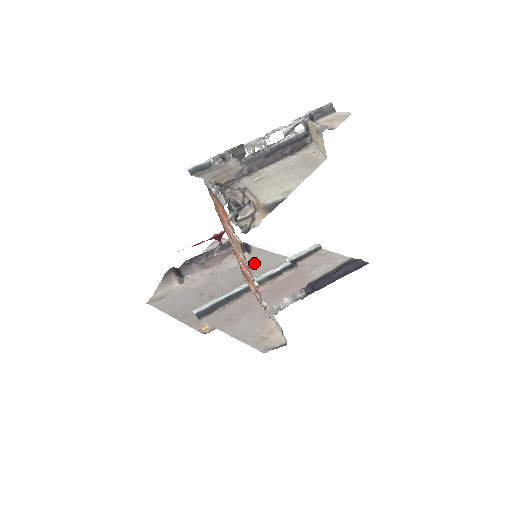
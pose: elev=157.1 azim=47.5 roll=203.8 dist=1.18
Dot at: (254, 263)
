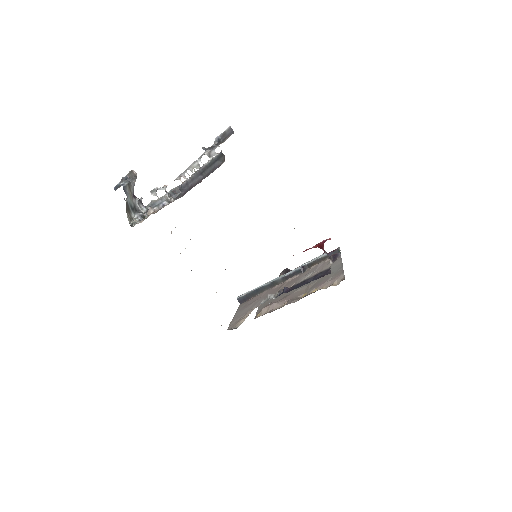
Dot at: occluded
